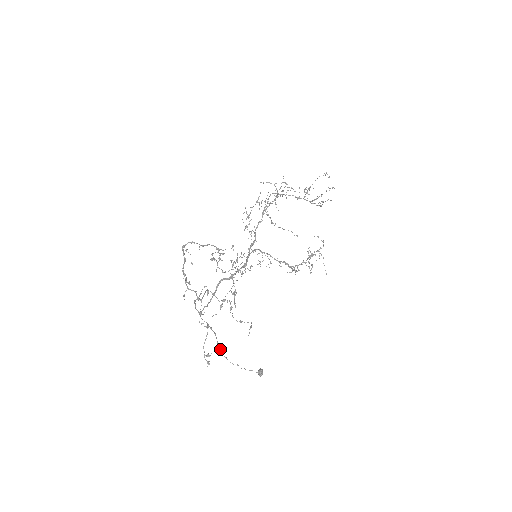
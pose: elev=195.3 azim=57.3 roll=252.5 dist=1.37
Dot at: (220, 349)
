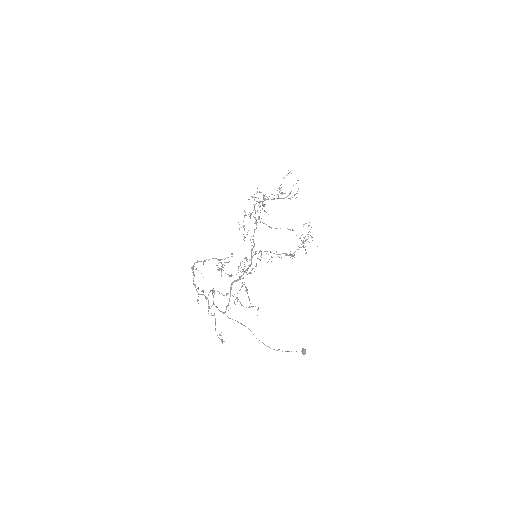
Dot at: (259, 340)
